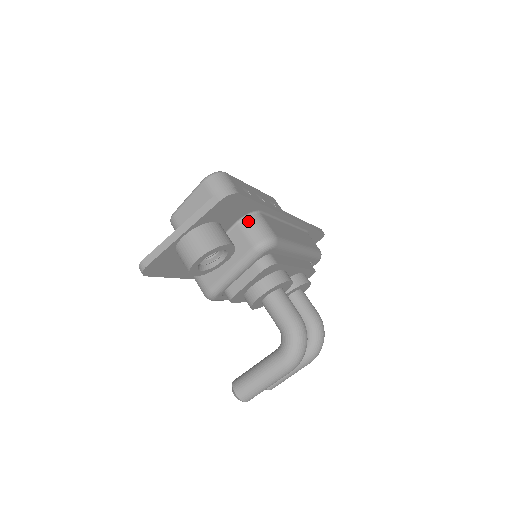
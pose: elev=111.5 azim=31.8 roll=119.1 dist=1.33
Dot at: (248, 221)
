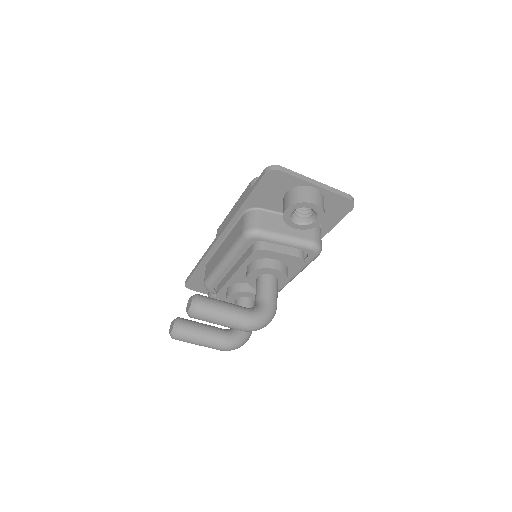
Dot at: (319, 228)
